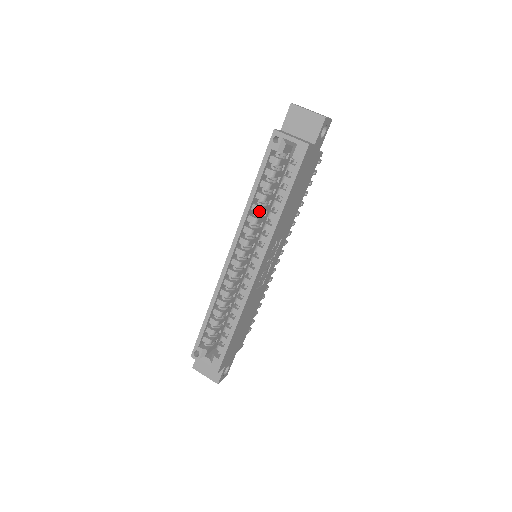
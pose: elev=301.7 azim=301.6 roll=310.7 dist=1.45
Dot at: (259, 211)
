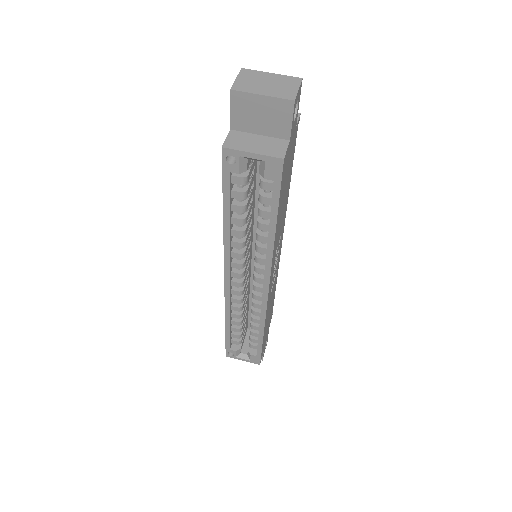
Dot at: (243, 235)
